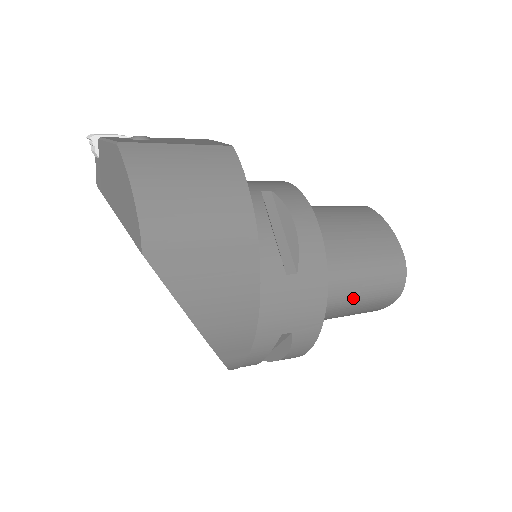
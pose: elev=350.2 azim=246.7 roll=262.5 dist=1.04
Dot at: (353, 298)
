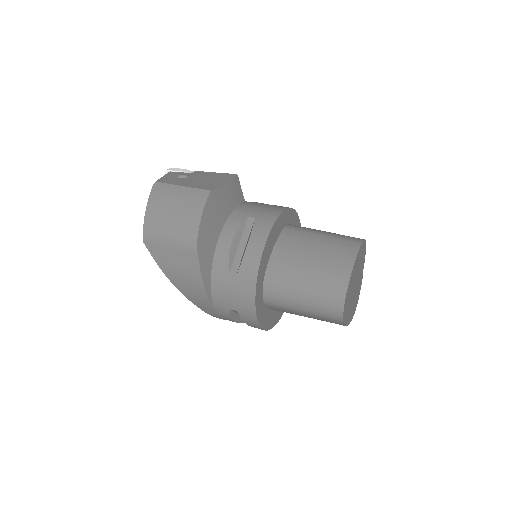
Dot at: (297, 306)
